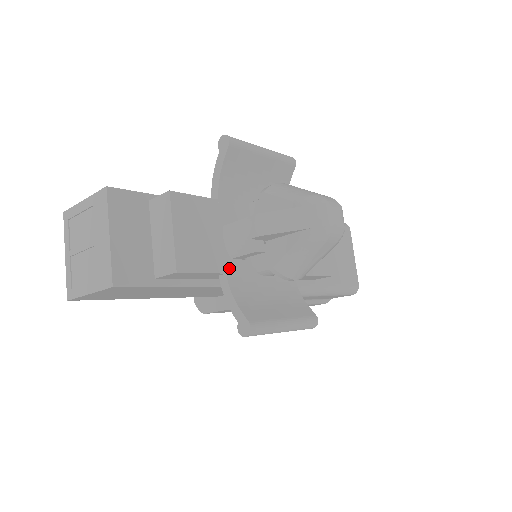
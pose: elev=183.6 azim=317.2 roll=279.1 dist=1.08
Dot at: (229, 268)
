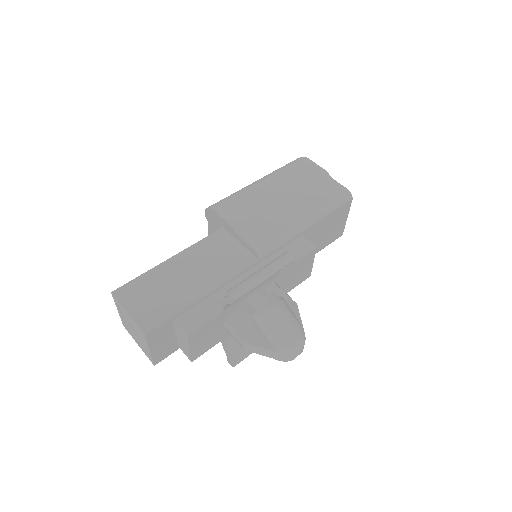
Dot at: (226, 335)
